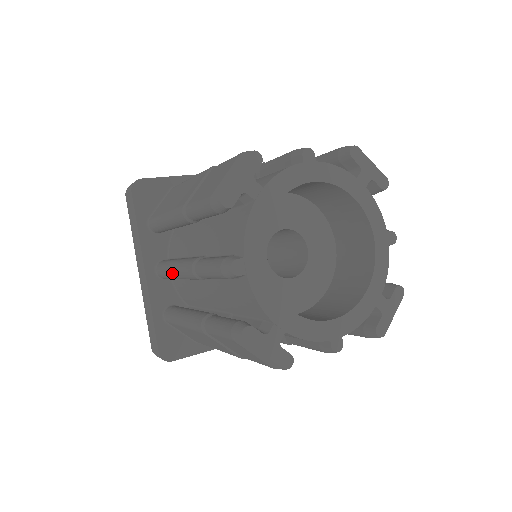
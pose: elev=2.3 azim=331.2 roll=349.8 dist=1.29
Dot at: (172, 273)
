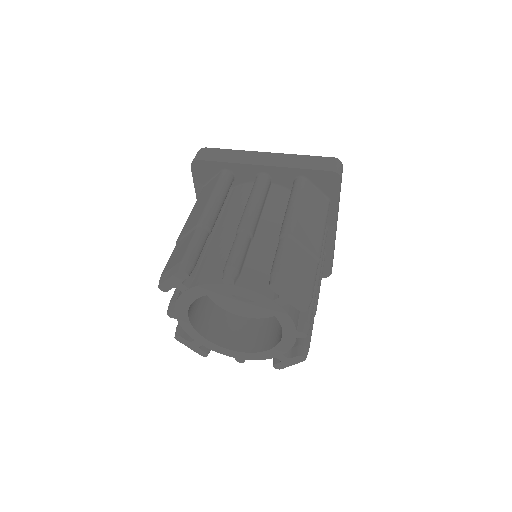
Dot at: occluded
